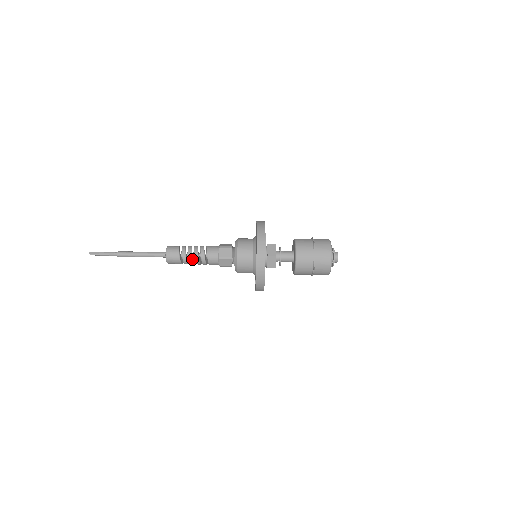
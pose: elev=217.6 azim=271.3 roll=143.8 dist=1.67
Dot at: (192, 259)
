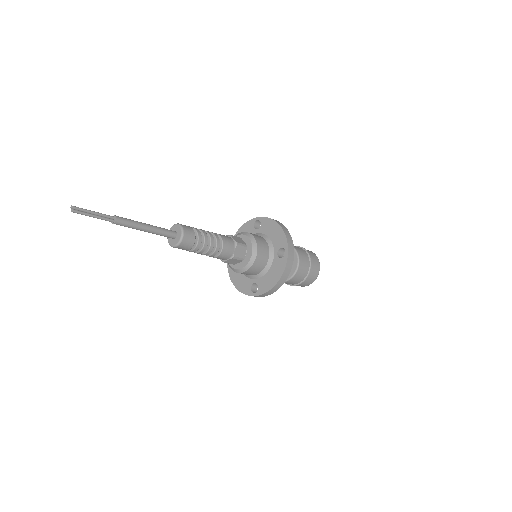
Dot at: (197, 253)
